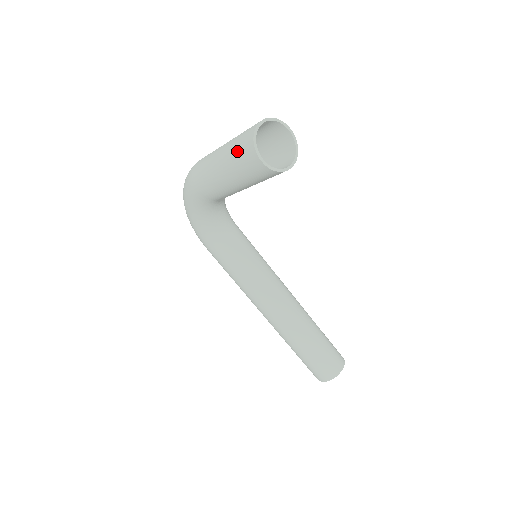
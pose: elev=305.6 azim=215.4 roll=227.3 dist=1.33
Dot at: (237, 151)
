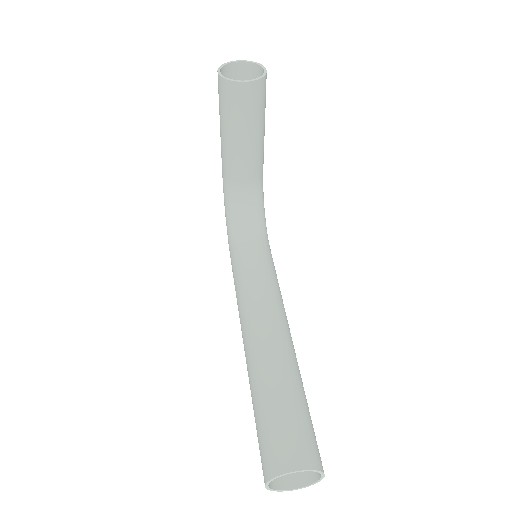
Dot at: occluded
